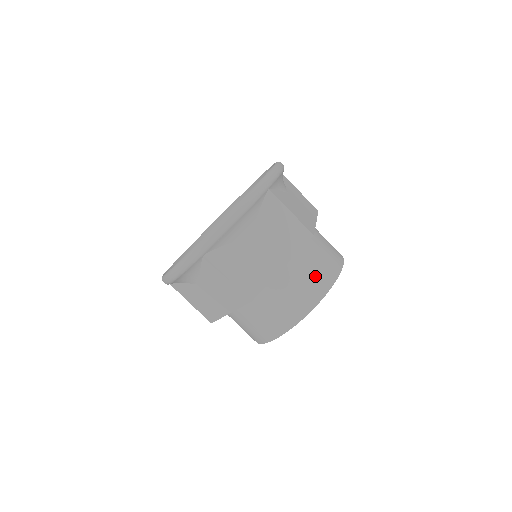
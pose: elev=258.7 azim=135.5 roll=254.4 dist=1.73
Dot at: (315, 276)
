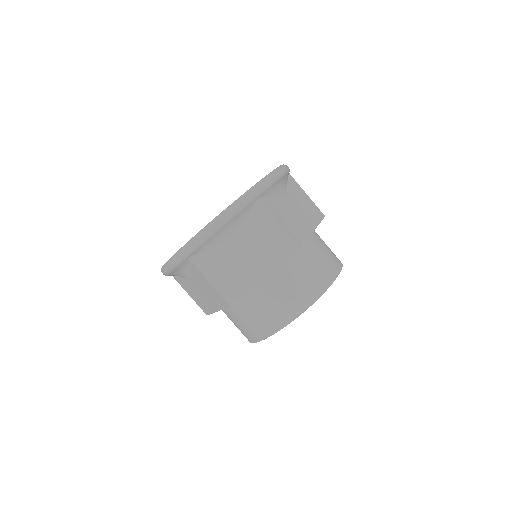
Dot at: (330, 251)
